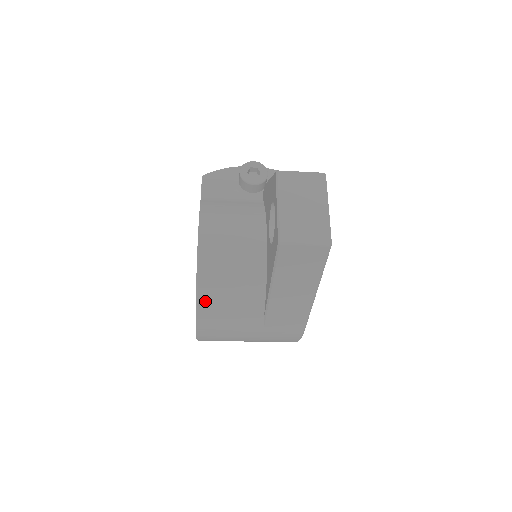
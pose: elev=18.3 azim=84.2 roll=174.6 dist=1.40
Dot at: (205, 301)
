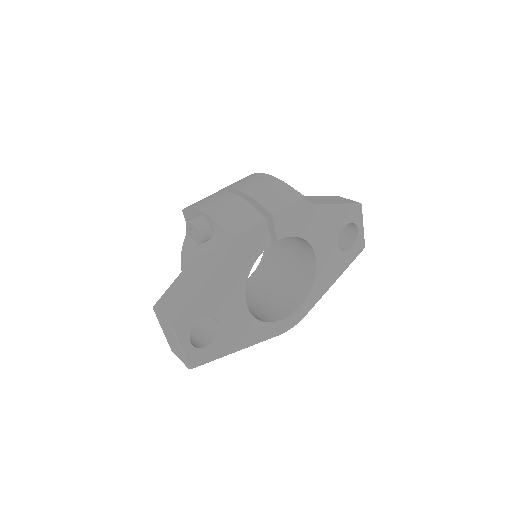
Dot at: occluded
